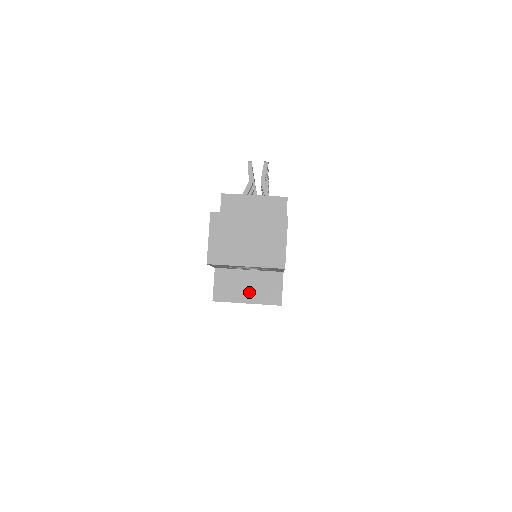
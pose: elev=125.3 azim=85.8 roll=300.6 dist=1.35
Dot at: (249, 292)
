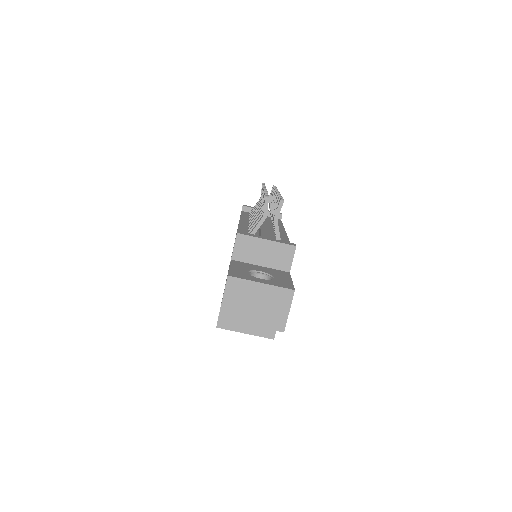
Dot at: (249, 325)
